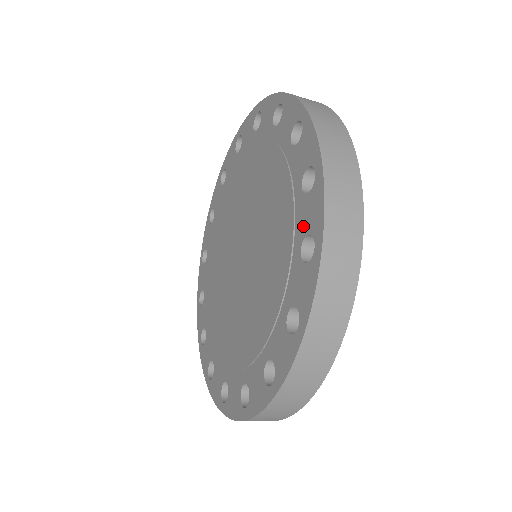
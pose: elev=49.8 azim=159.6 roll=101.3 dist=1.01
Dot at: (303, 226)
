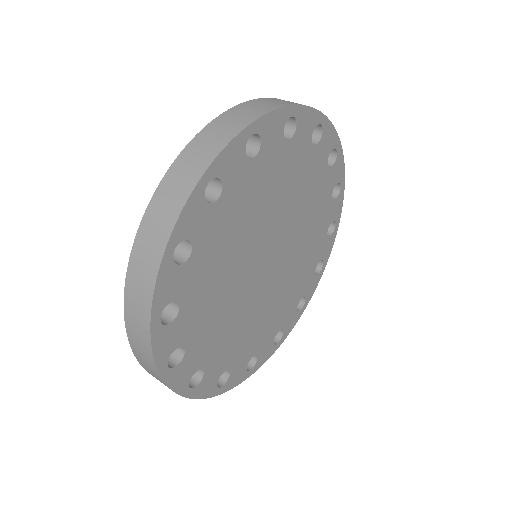
Dot at: occluded
